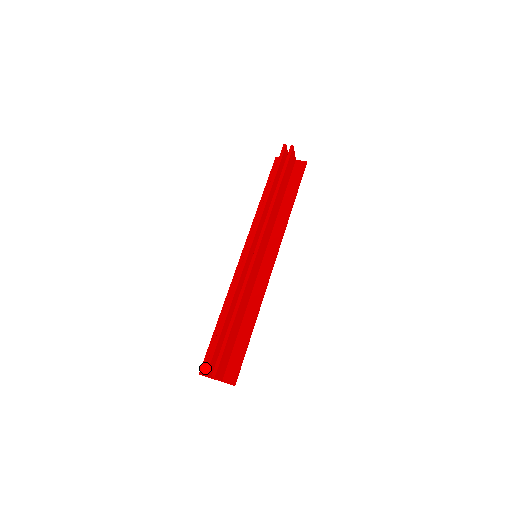
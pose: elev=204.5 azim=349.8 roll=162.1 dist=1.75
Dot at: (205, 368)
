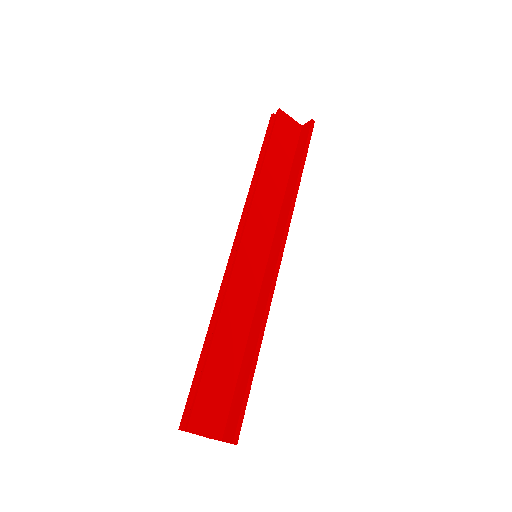
Dot at: occluded
